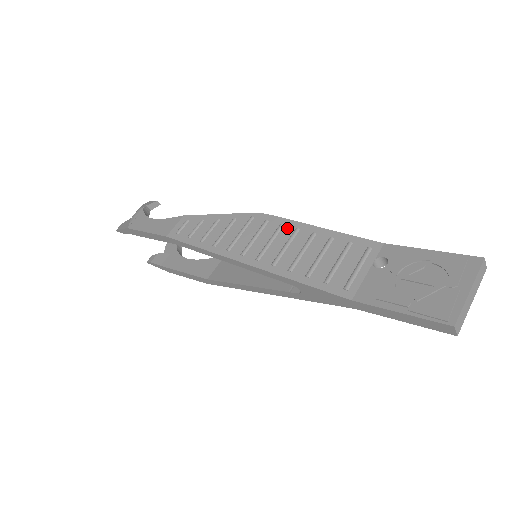
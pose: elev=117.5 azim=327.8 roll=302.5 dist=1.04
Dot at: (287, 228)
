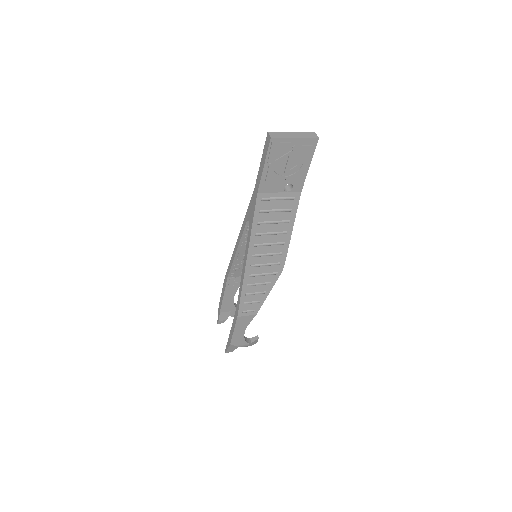
Dot at: occluded
